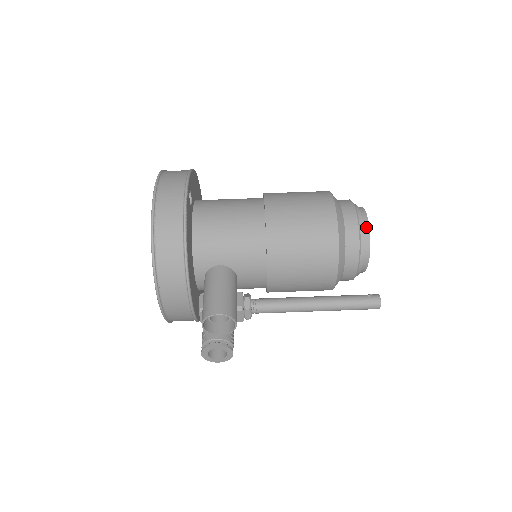
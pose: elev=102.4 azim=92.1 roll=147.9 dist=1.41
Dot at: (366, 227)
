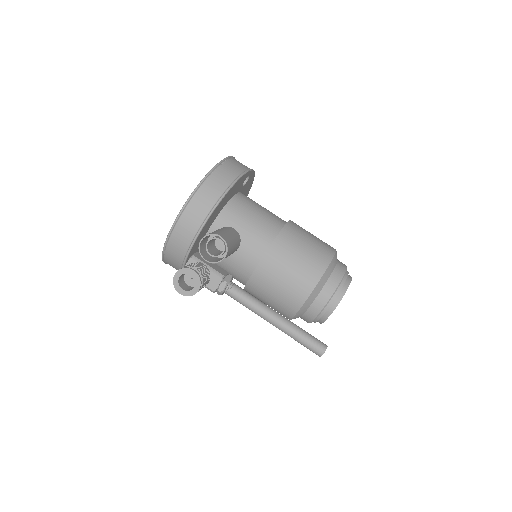
Dot at: (348, 281)
